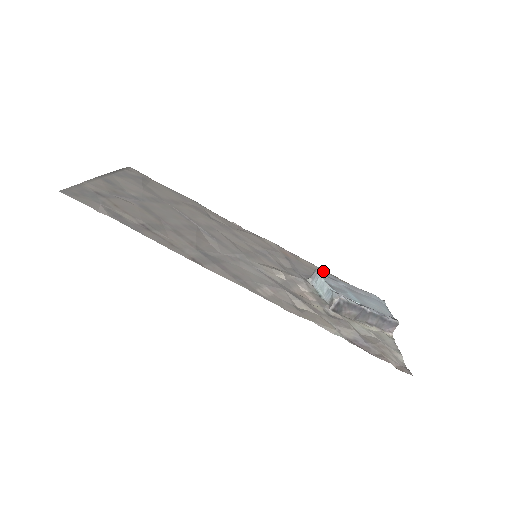
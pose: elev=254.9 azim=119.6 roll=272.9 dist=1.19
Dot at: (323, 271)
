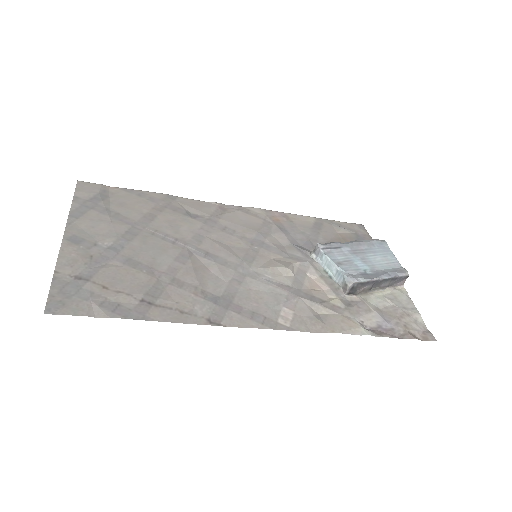
Dot at: (316, 220)
